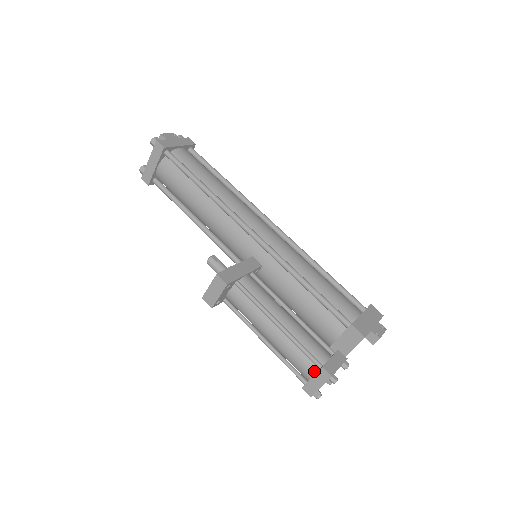
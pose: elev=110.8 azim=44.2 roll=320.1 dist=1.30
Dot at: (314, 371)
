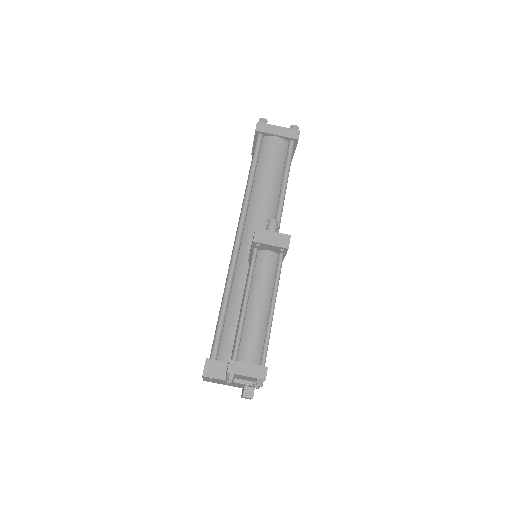
Dot at: (255, 362)
